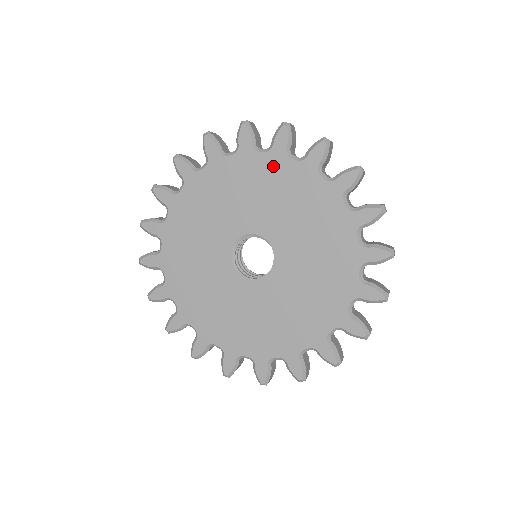
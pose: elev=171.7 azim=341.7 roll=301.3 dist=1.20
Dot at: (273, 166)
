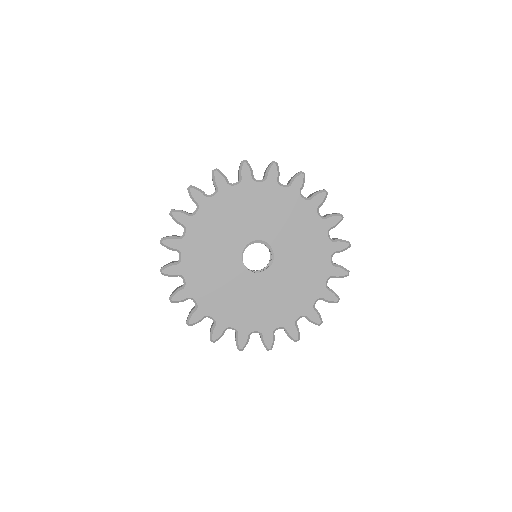
Dot at: (316, 228)
